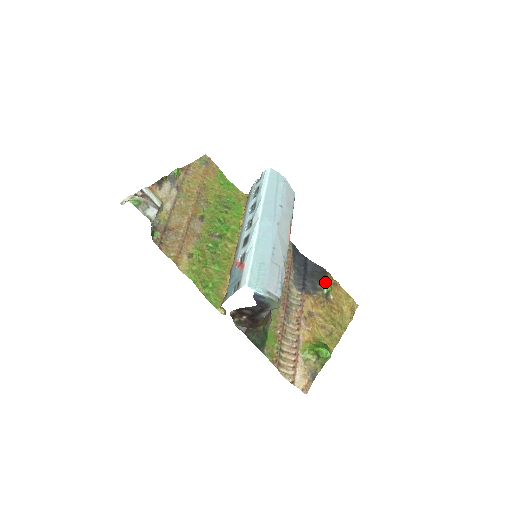
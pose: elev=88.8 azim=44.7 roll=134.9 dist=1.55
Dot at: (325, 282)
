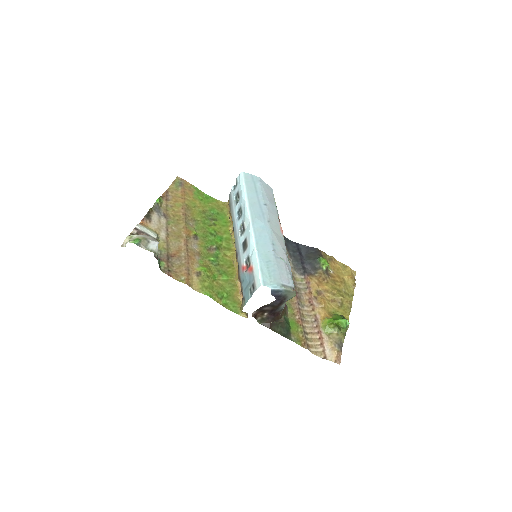
Dot at: (322, 260)
